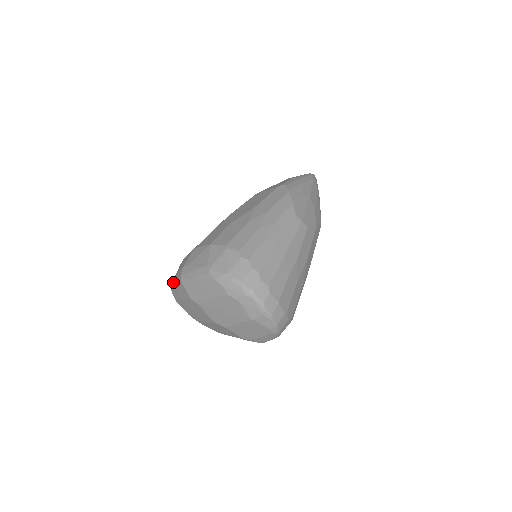
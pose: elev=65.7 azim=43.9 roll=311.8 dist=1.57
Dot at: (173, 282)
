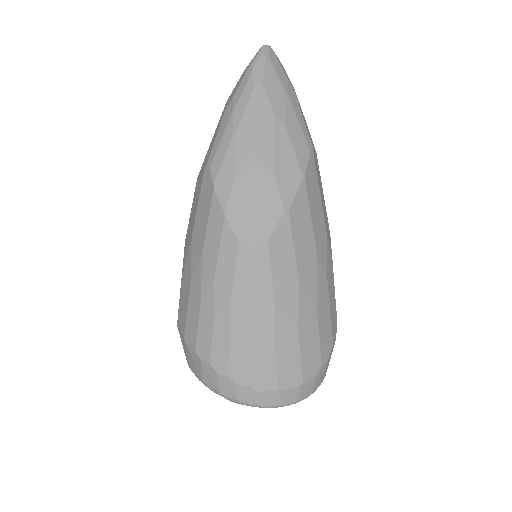
Dot at: occluded
